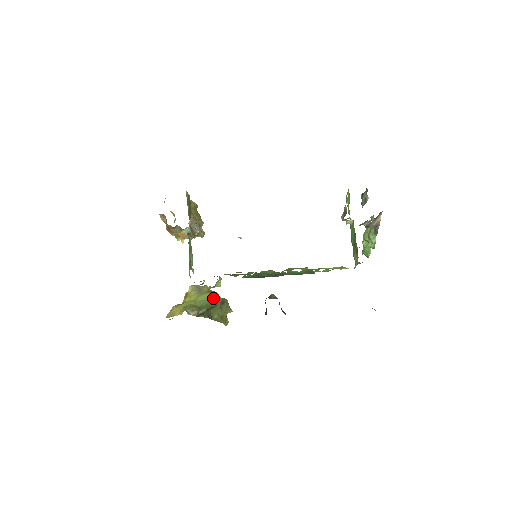
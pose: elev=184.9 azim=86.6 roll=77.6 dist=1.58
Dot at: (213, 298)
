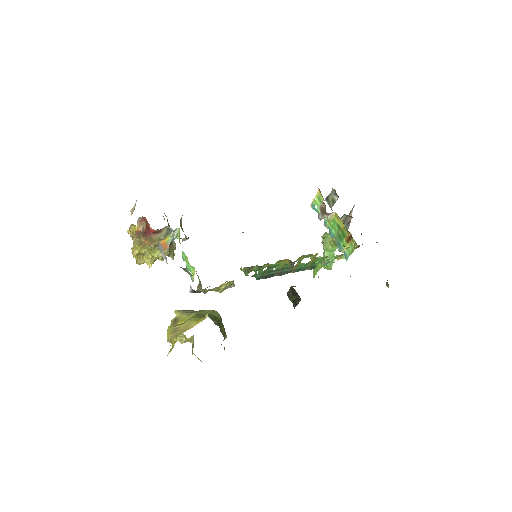
Dot at: (216, 313)
